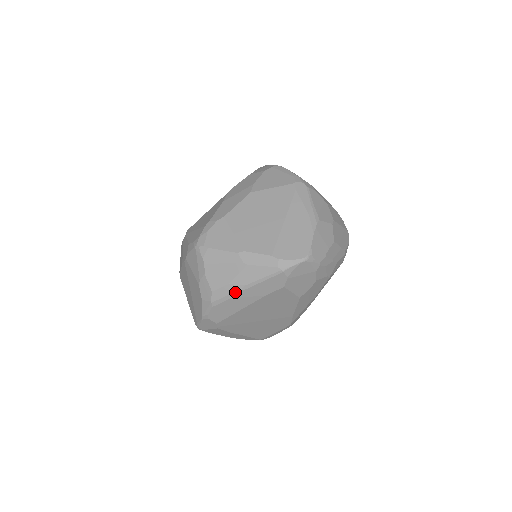
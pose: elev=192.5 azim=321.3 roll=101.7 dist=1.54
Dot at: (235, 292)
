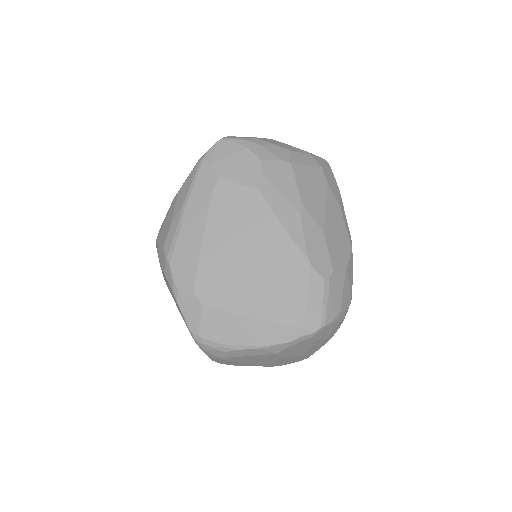
Dot at: (178, 223)
